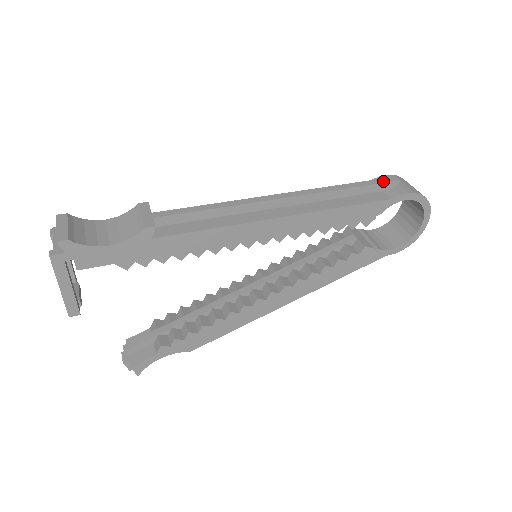
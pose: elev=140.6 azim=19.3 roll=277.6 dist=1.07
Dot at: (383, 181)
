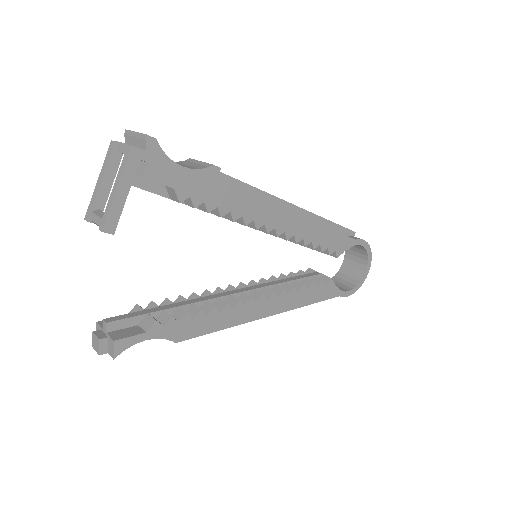
Dot at: (347, 228)
